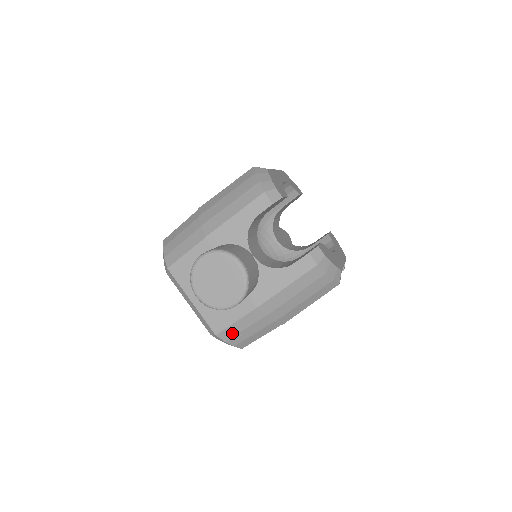
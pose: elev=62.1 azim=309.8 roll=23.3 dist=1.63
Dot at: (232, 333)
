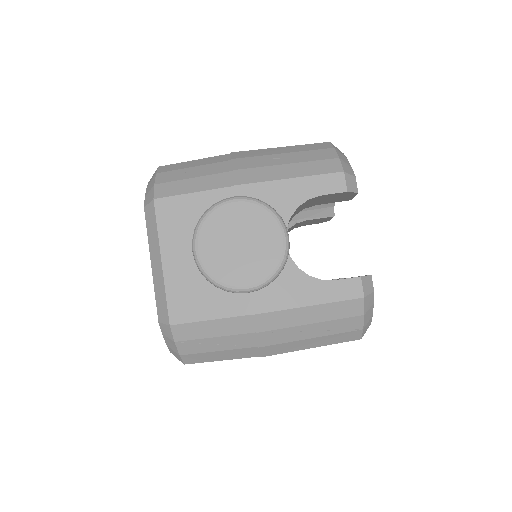
Dot at: (193, 334)
